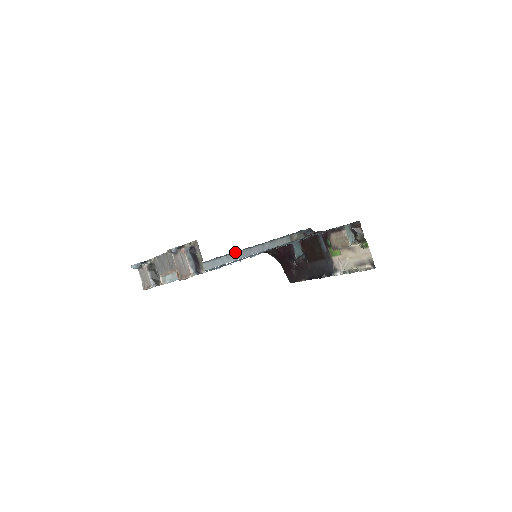
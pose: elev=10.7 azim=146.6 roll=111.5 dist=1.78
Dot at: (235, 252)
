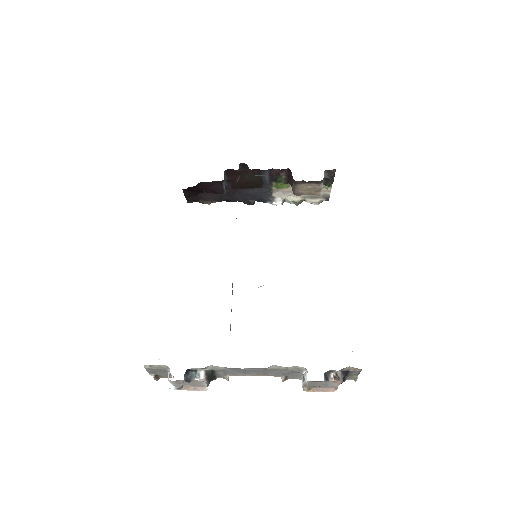
Dot at: occluded
